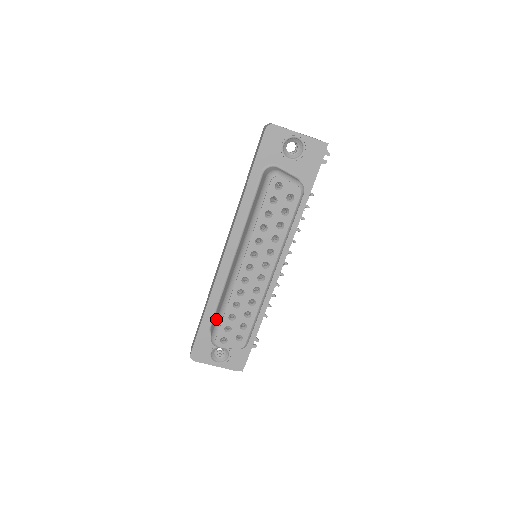
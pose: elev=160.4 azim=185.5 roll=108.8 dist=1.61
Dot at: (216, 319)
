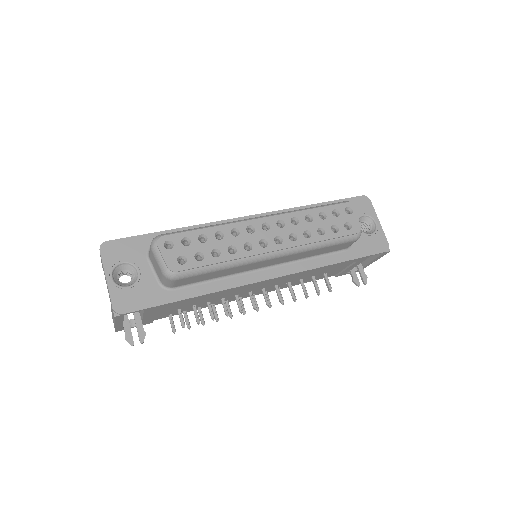
Dot at: occluded
